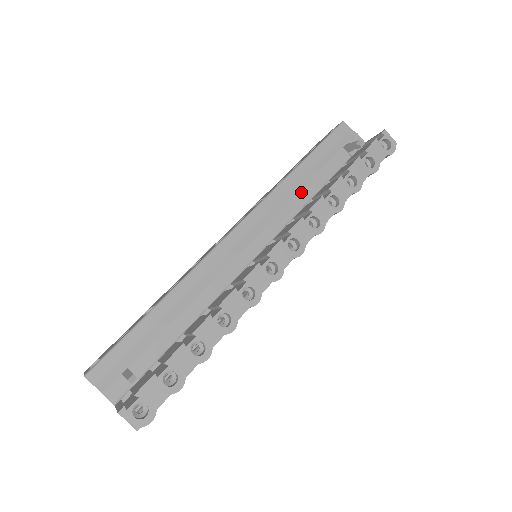
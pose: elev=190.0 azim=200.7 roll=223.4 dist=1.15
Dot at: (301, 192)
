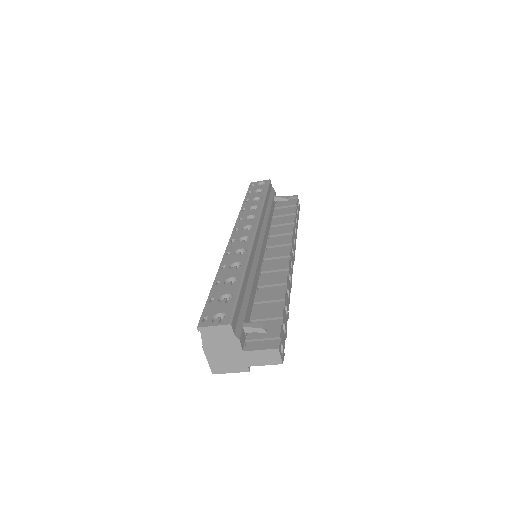
Dot at: (269, 219)
